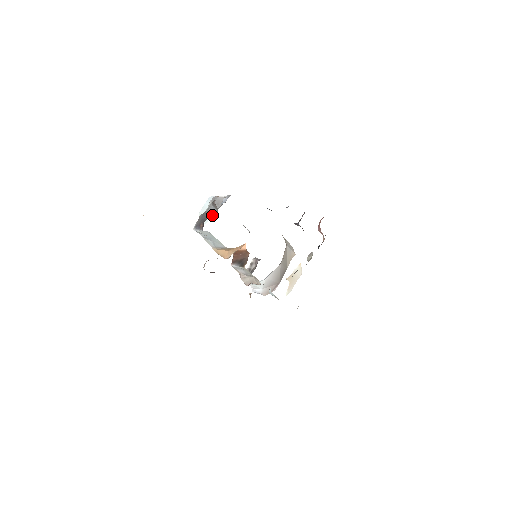
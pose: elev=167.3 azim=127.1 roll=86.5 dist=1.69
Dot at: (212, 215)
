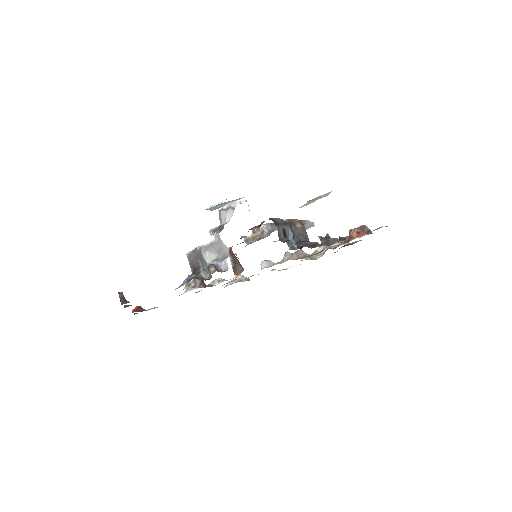
Dot at: (206, 271)
